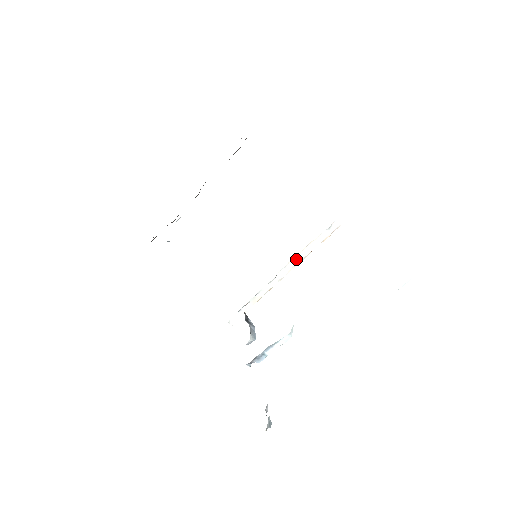
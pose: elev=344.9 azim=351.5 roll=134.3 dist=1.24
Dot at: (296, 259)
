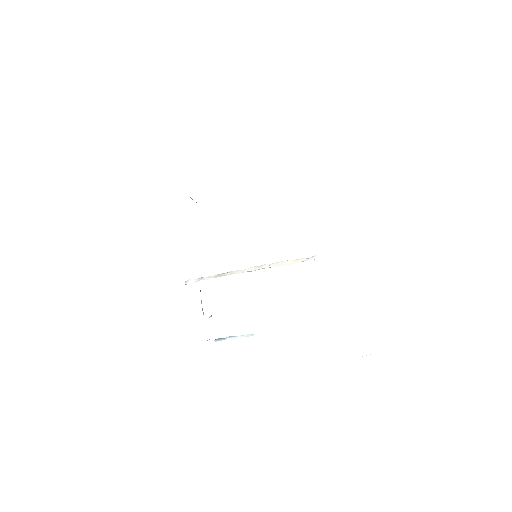
Dot at: (270, 265)
